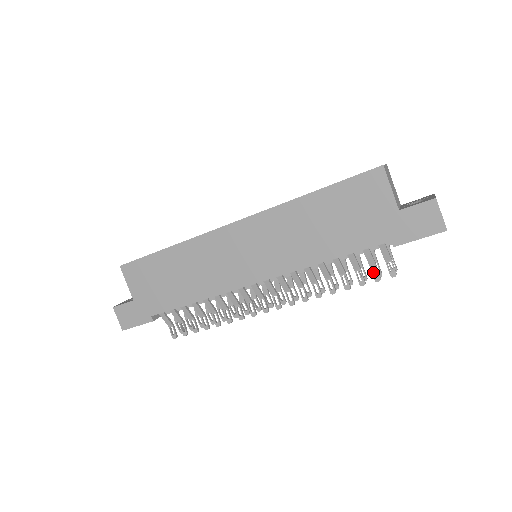
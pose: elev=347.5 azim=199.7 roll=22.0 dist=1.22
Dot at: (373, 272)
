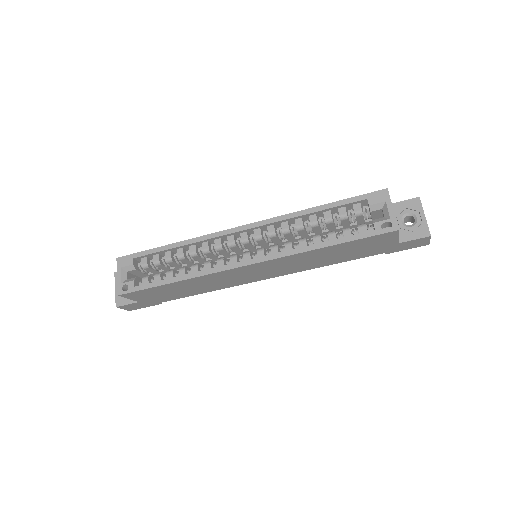
Dot at: occluded
